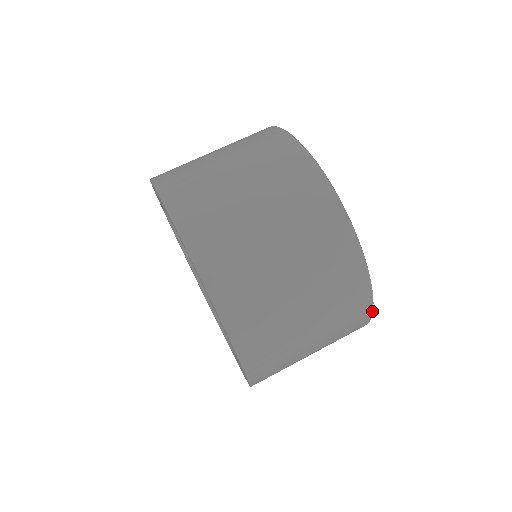
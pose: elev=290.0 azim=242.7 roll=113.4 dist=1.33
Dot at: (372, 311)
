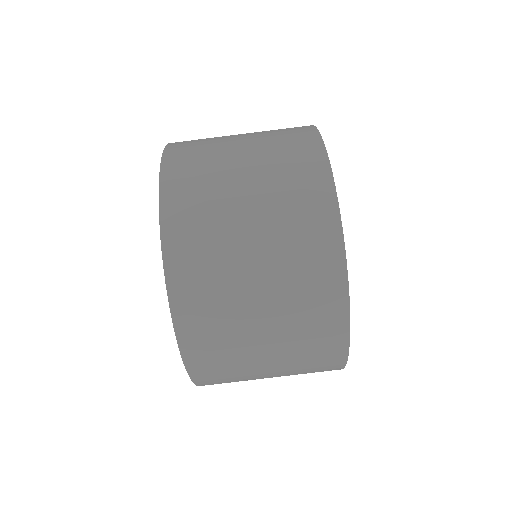
Dot at: occluded
